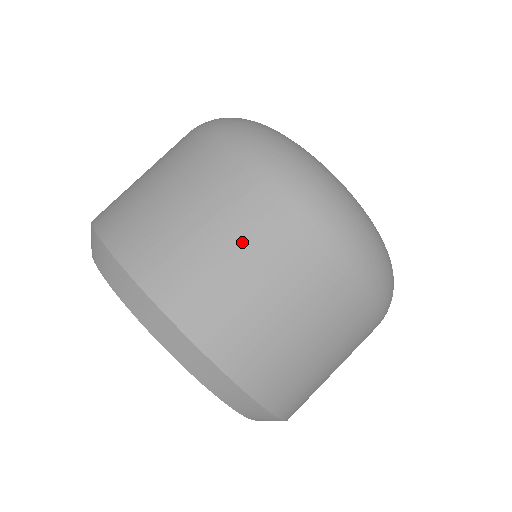
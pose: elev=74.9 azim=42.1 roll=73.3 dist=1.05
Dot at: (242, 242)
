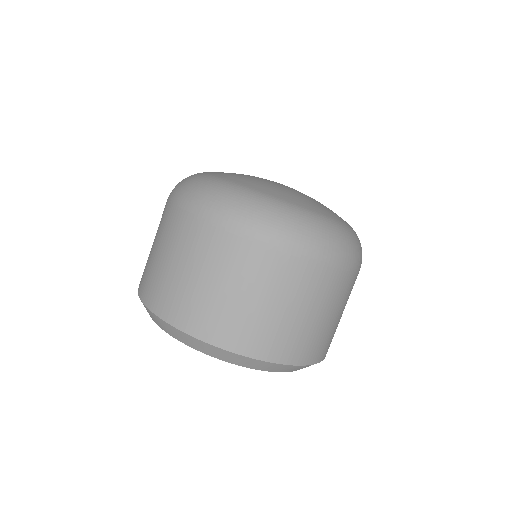
Dot at: (213, 272)
